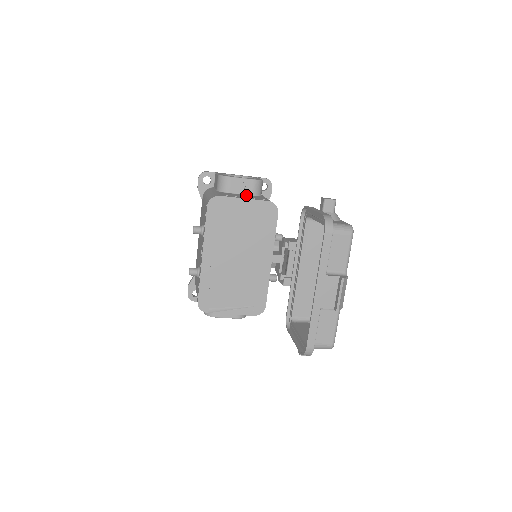
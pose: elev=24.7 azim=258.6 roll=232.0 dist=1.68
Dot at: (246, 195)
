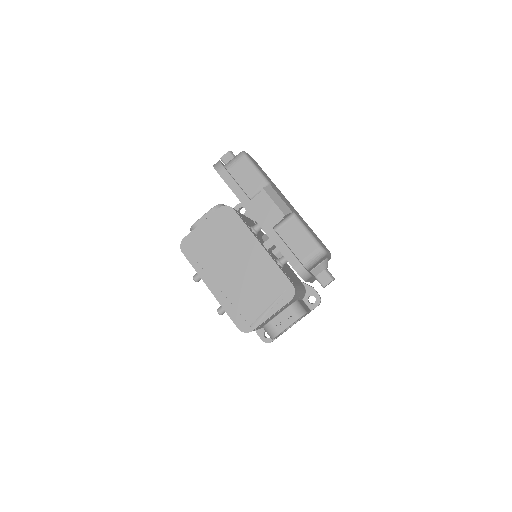
Dot at: occluded
